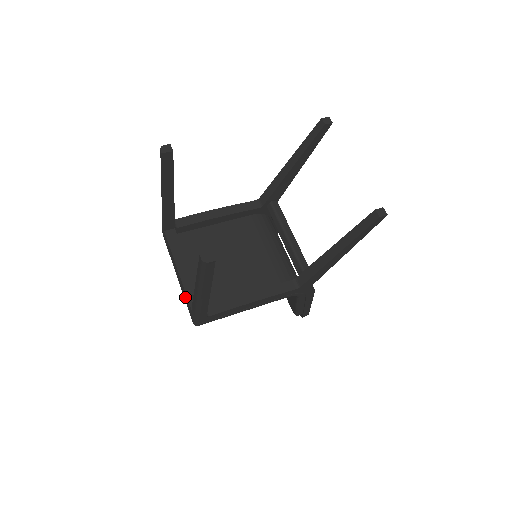
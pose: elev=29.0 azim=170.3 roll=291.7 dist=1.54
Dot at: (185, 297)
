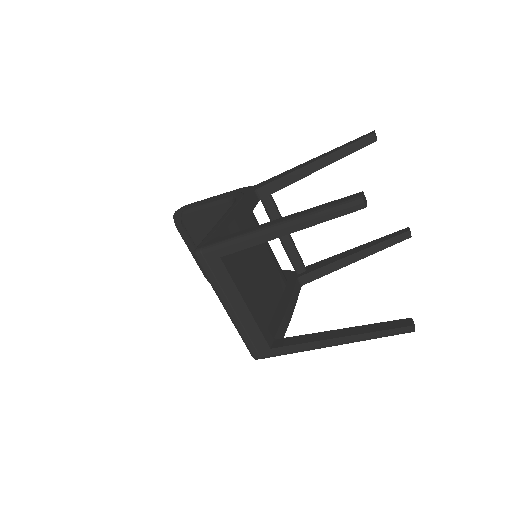
Dot at: (252, 334)
